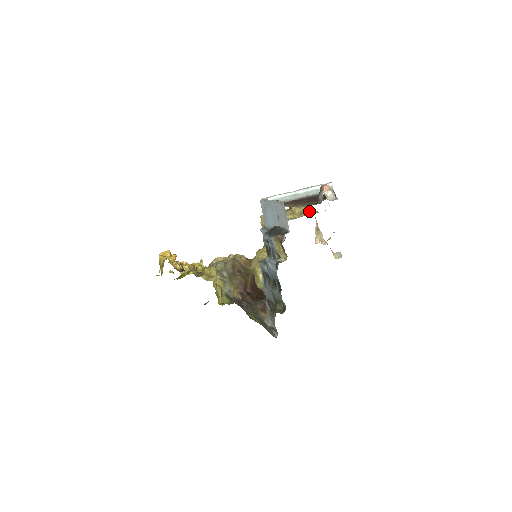
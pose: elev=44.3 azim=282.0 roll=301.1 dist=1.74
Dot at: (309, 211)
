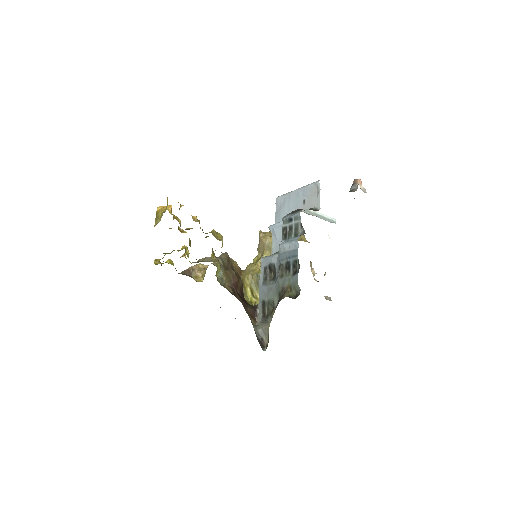
Dot at: occluded
